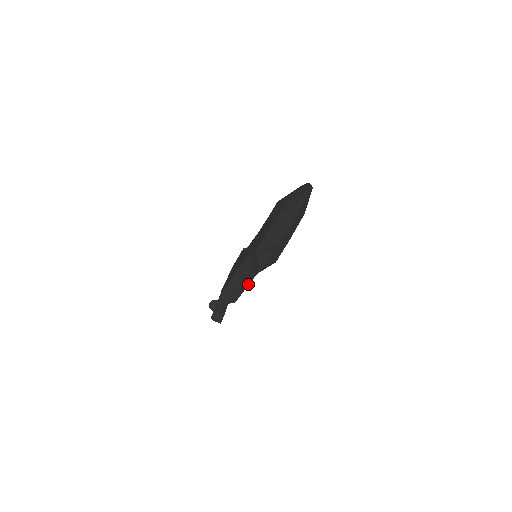
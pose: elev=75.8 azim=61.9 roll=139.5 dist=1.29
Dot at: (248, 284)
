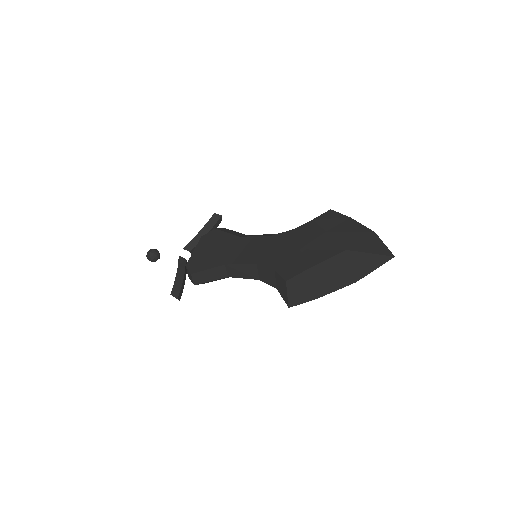
Dot at: occluded
